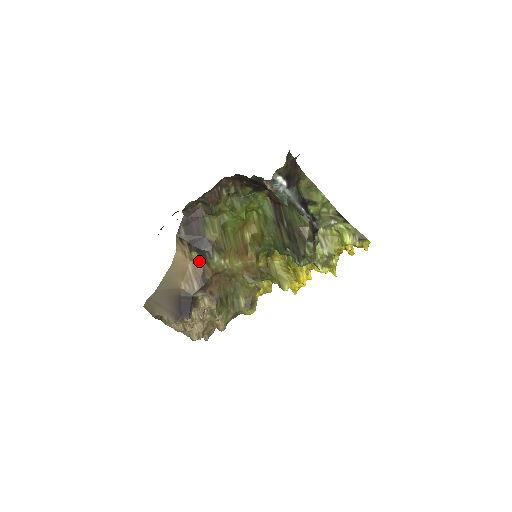
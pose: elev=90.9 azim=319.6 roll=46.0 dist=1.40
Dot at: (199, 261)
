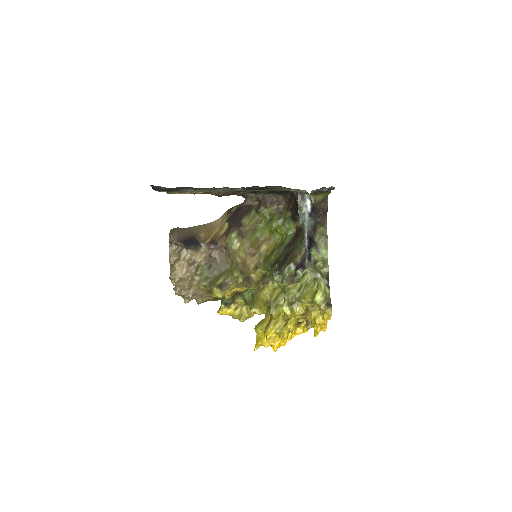
Dot at: (224, 231)
